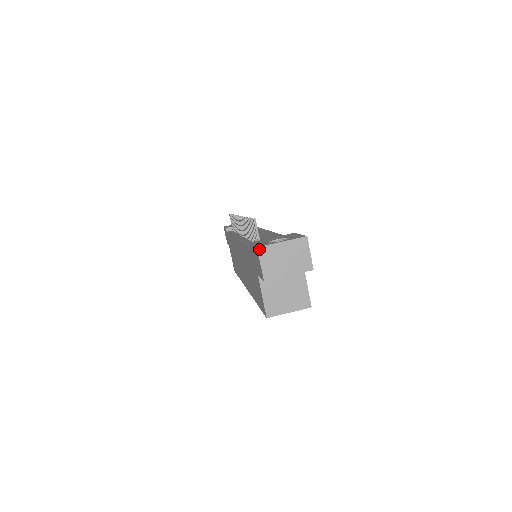
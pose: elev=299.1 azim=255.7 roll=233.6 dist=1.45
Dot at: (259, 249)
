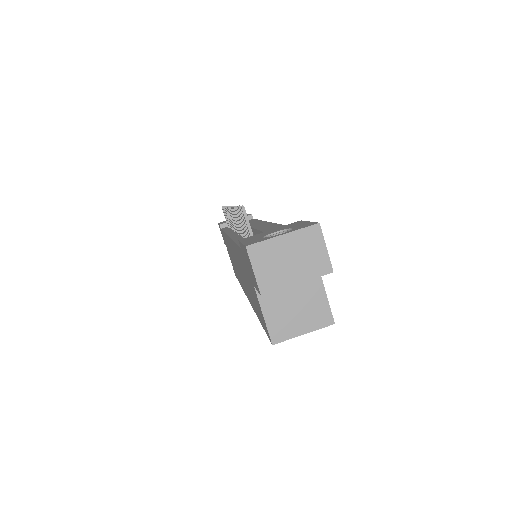
Dot at: (249, 249)
